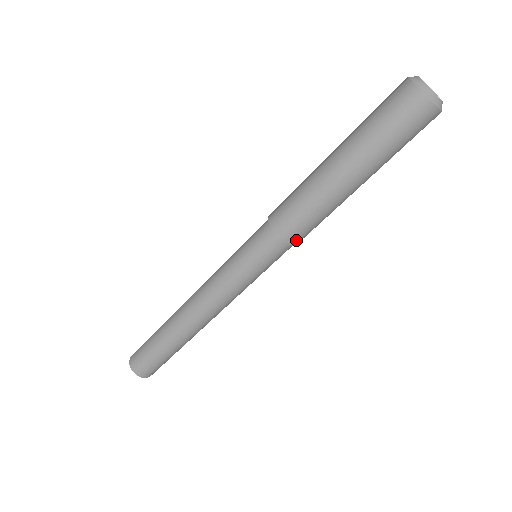
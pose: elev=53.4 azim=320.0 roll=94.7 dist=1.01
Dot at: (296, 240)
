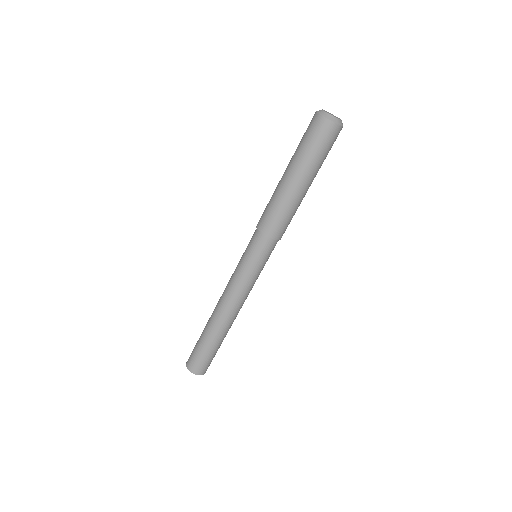
Dot at: (283, 233)
